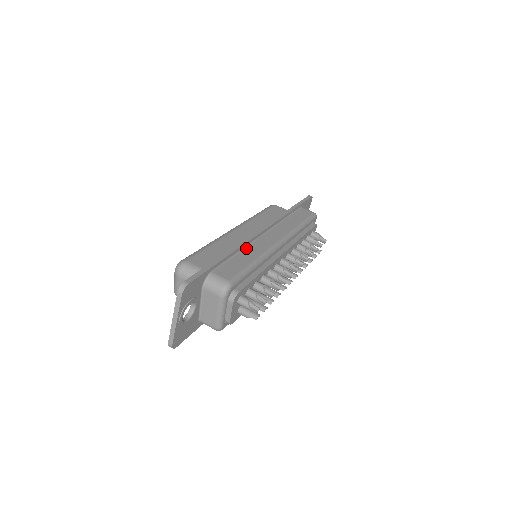
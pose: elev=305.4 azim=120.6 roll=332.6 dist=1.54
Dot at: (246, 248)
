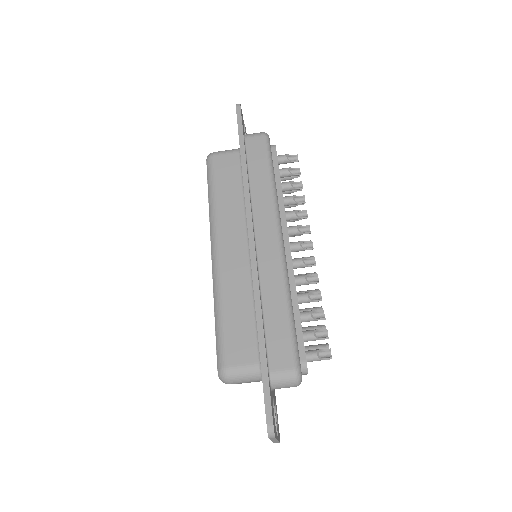
Dot at: (262, 290)
